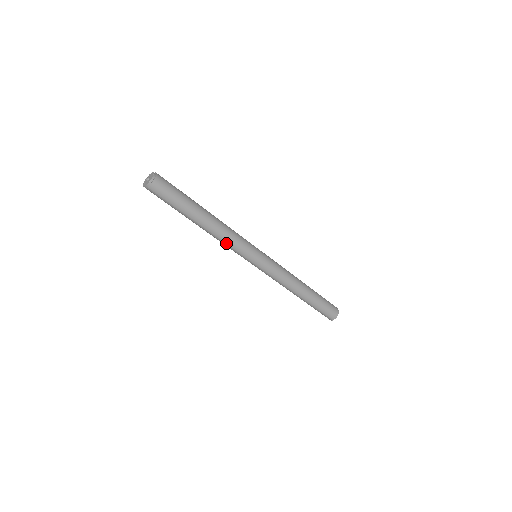
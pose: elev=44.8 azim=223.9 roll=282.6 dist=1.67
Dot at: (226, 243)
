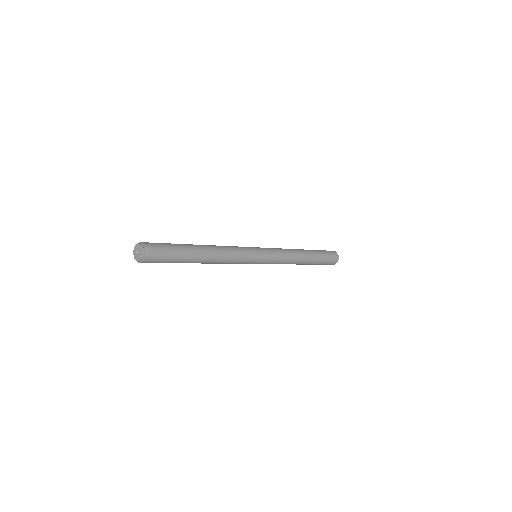
Dot at: occluded
